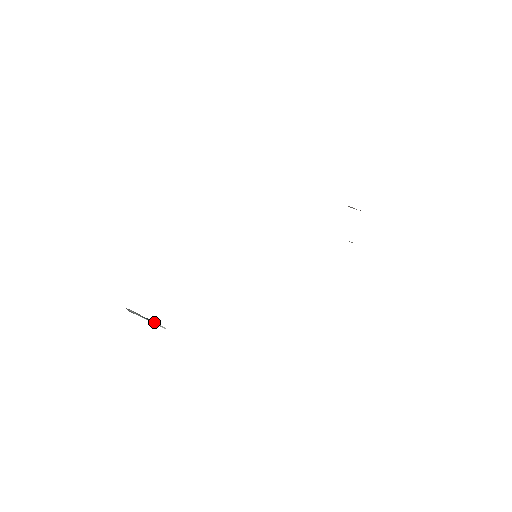
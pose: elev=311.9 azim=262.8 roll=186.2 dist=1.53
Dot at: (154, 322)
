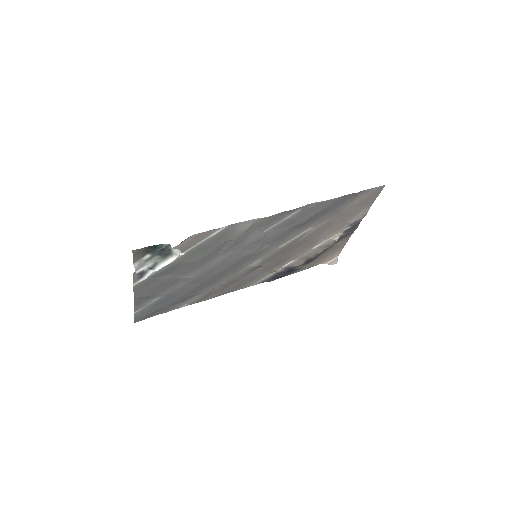
Dot at: (166, 249)
